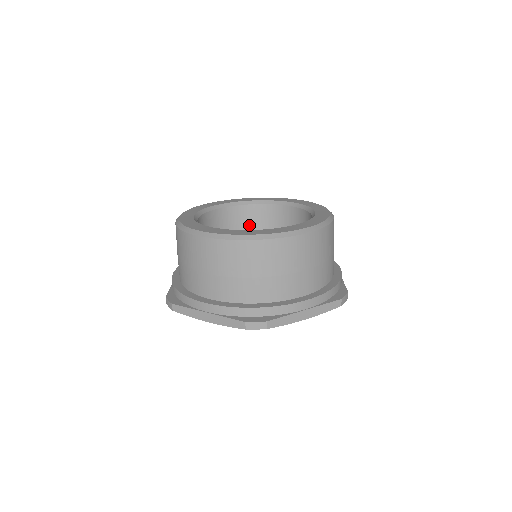
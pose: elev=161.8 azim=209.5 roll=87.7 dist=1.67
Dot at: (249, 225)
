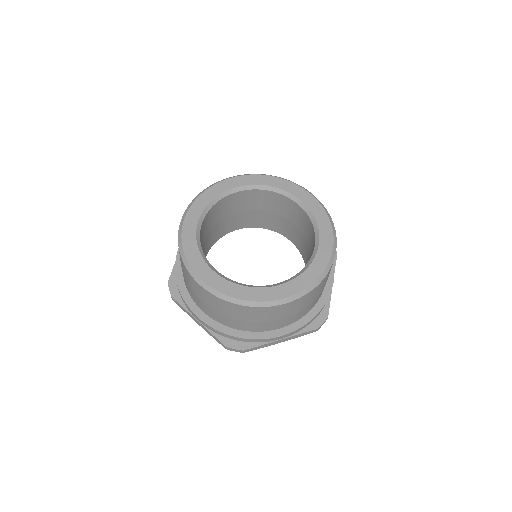
Dot at: (213, 220)
